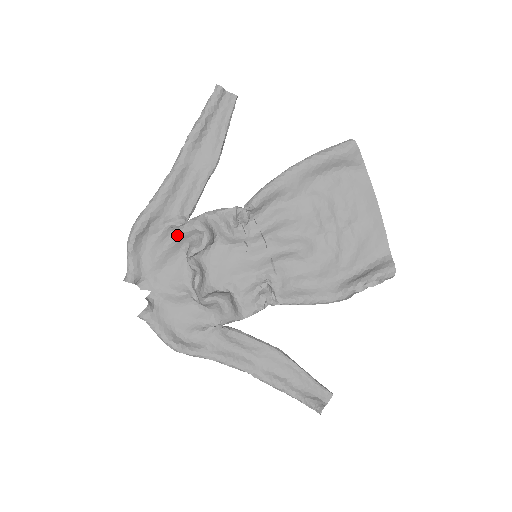
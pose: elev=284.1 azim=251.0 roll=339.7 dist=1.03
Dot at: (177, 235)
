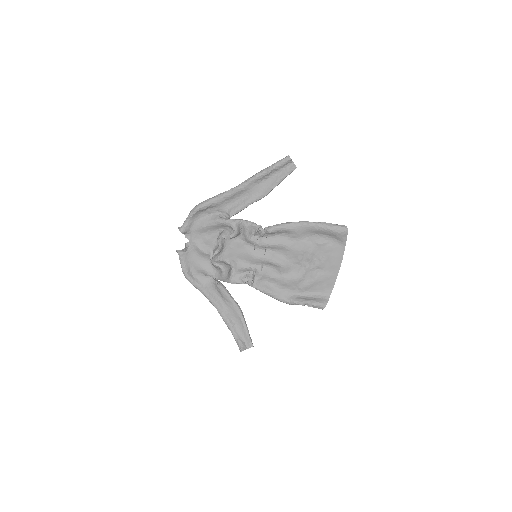
Dot at: (220, 223)
